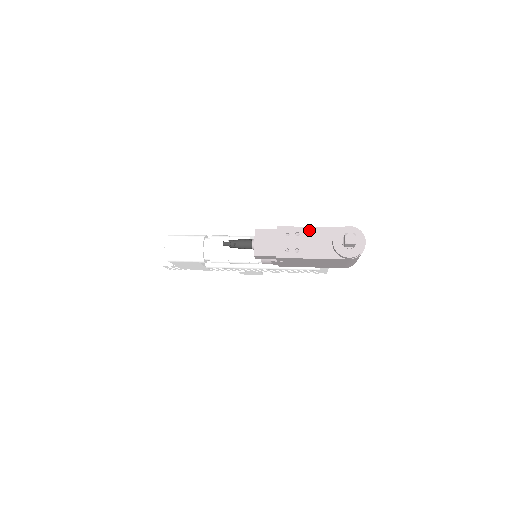
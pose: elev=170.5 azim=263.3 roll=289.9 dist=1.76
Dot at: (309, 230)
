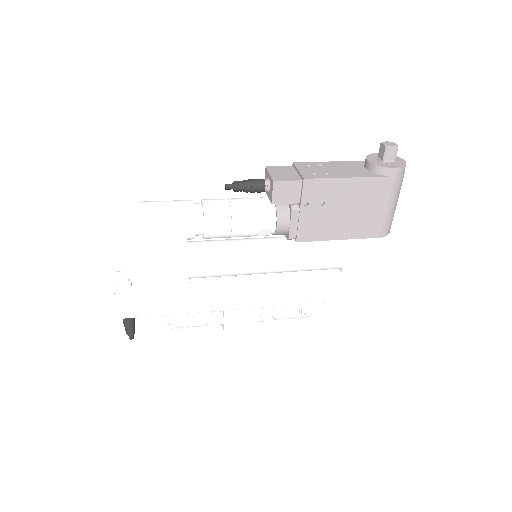
Dot at: (333, 163)
